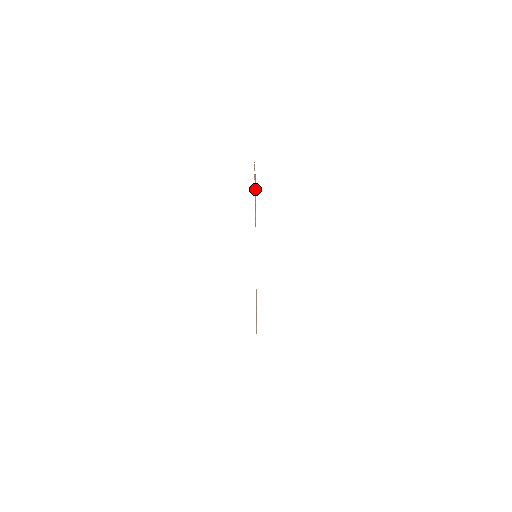
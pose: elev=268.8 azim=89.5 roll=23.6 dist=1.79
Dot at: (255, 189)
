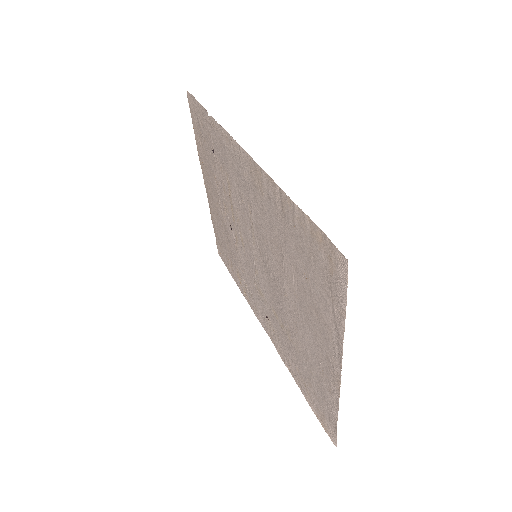
Dot at: (197, 123)
